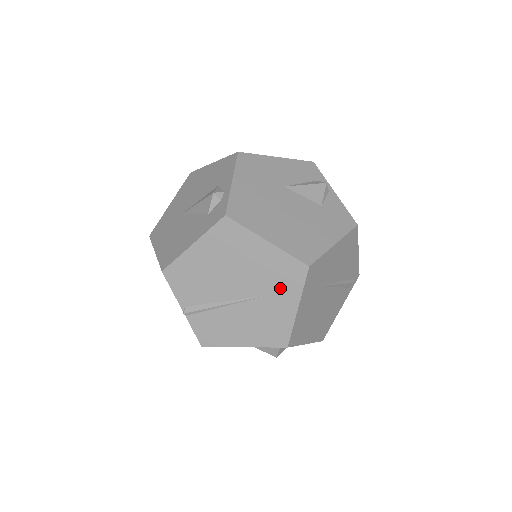
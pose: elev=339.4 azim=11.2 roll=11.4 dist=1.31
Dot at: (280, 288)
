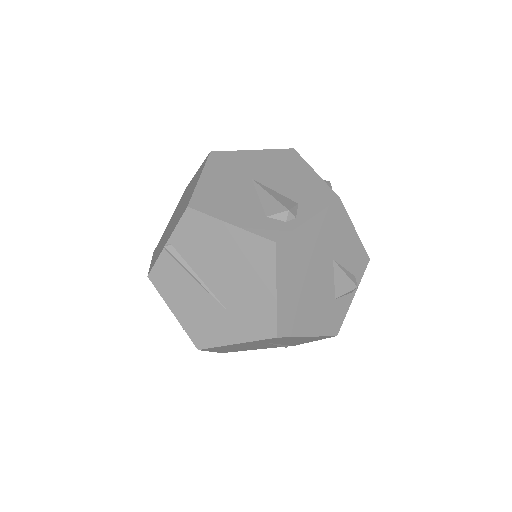
Dot at: (243, 321)
